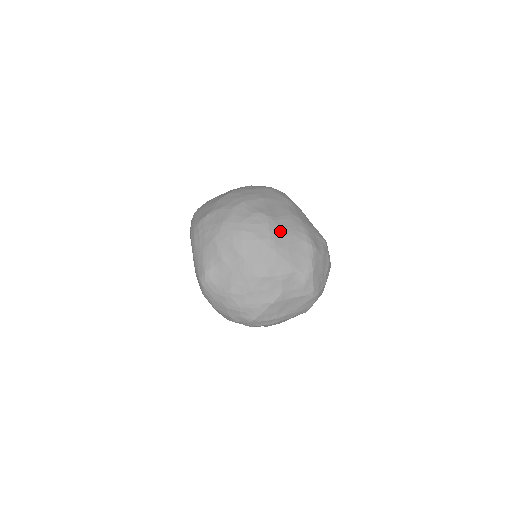
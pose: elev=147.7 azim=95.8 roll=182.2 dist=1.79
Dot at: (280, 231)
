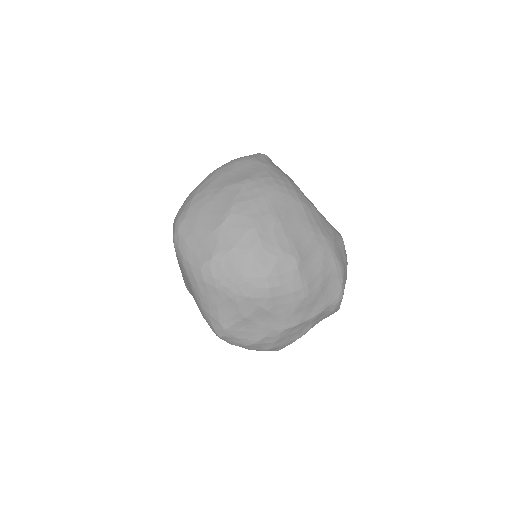
Dot at: (311, 271)
